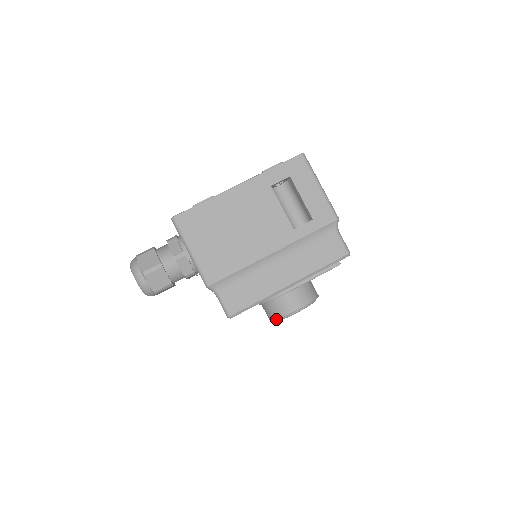
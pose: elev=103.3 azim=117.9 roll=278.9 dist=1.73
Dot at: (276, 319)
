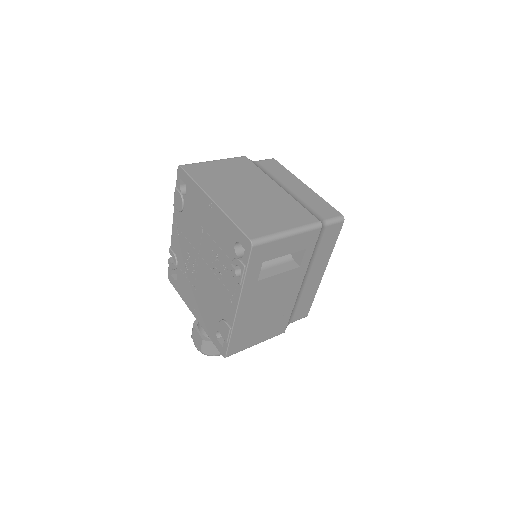
Dot at: occluded
